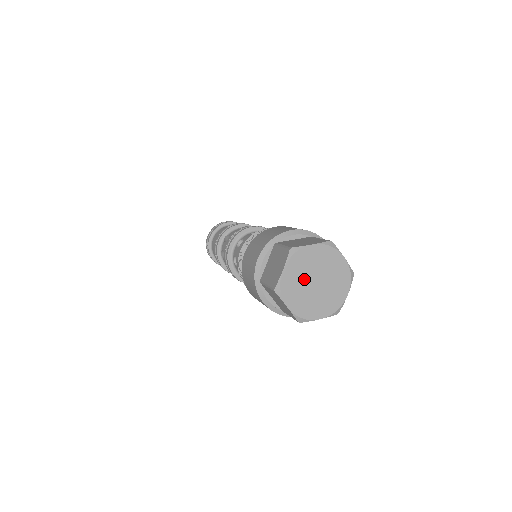
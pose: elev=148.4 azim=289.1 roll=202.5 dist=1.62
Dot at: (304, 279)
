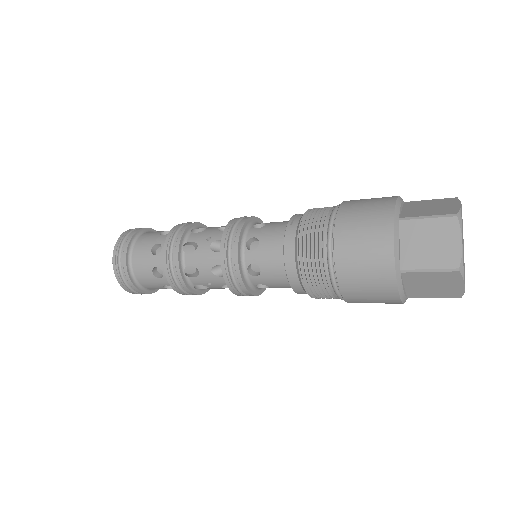
Dot at: occluded
